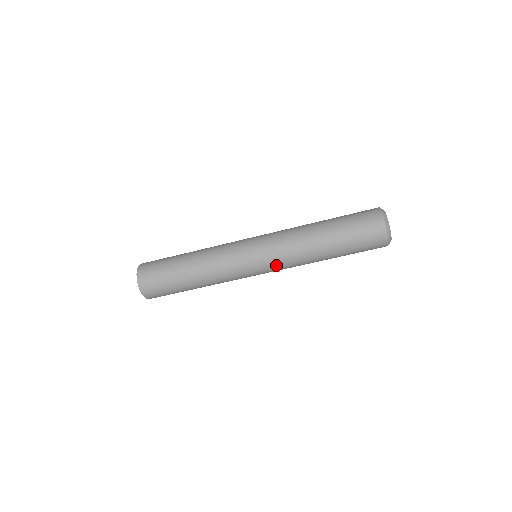
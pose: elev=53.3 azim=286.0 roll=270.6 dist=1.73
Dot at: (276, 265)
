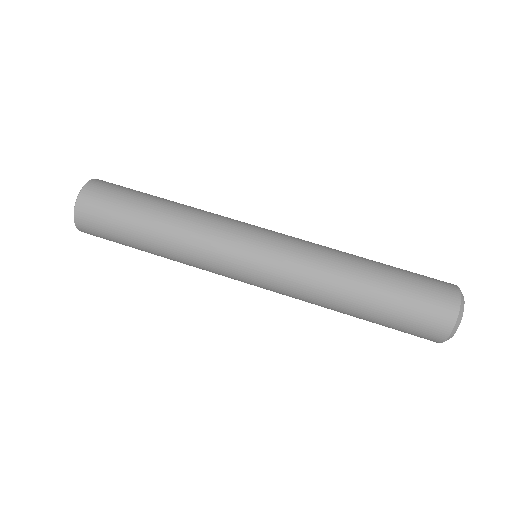
Dot at: (282, 268)
